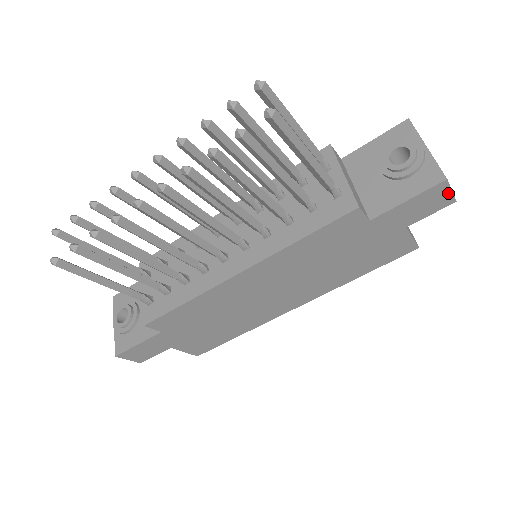
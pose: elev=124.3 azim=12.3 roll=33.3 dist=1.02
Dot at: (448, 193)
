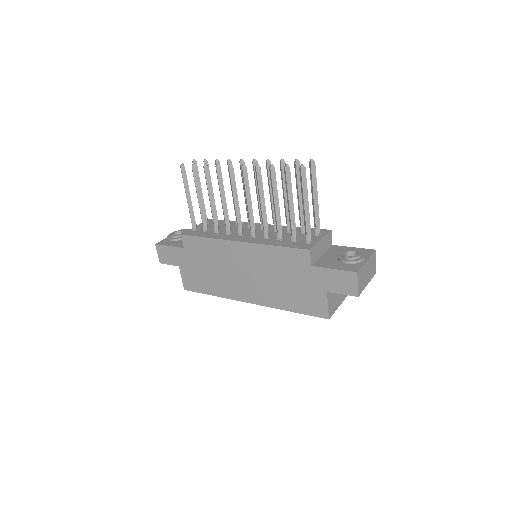
Dot at: (355, 285)
